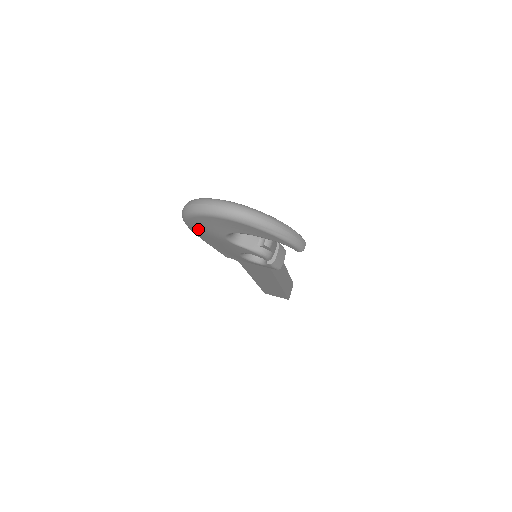
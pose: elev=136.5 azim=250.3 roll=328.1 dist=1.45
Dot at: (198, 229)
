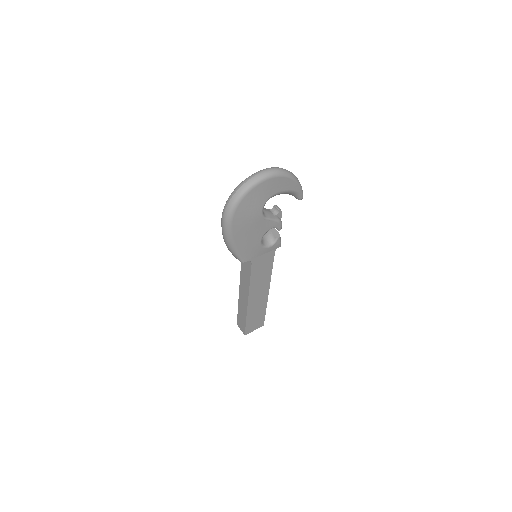
Dot at: (241, 218)
